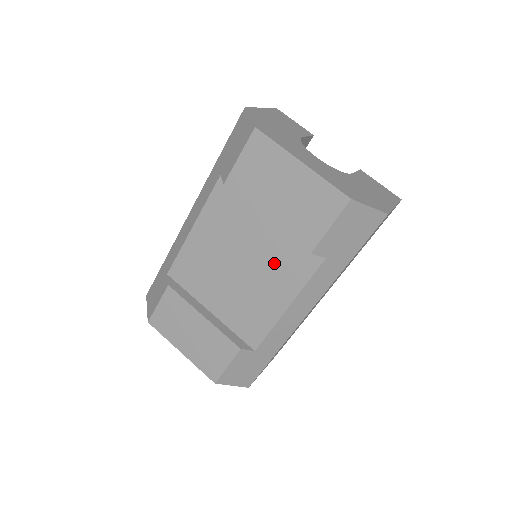
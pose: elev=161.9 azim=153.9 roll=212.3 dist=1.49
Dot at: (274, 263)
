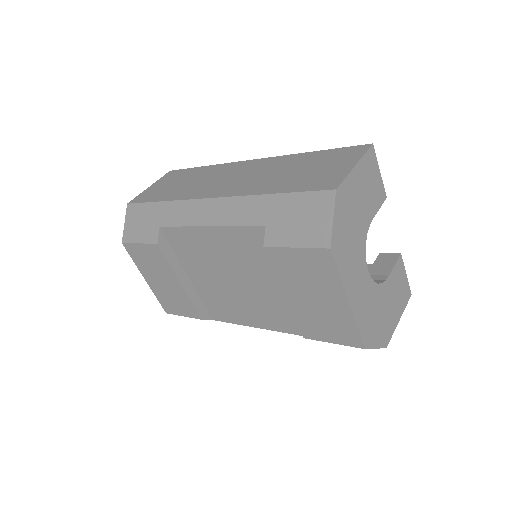
Dot at: (268, 305)
